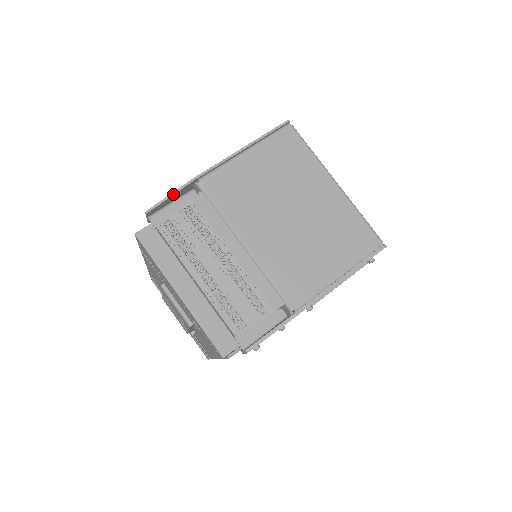
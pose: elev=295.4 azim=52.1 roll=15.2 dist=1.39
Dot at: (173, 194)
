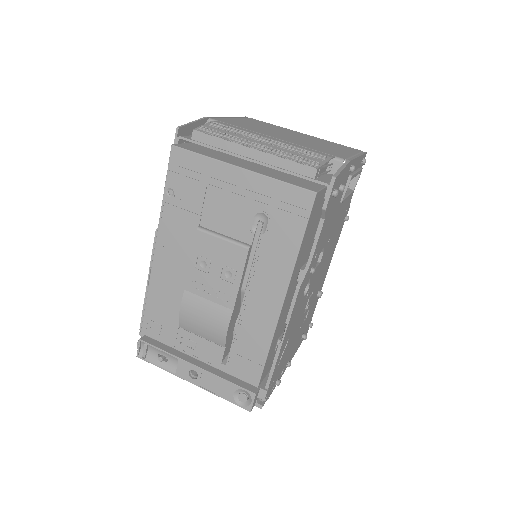
Dot at: (194, 121)
